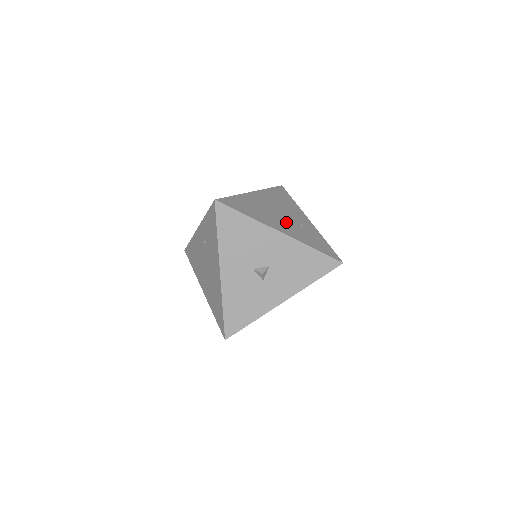
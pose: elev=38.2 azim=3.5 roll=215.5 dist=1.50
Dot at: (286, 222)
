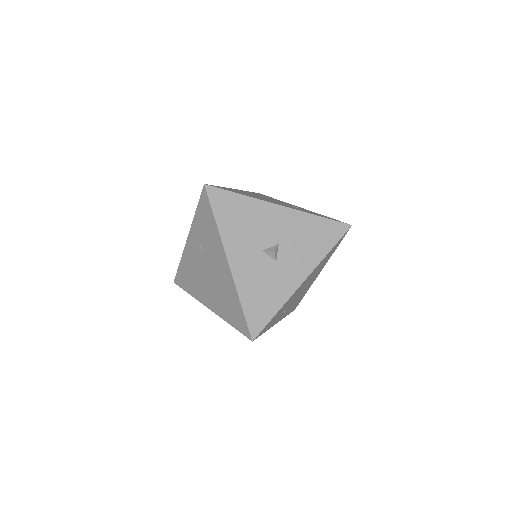
Dot at: (280, 203)
